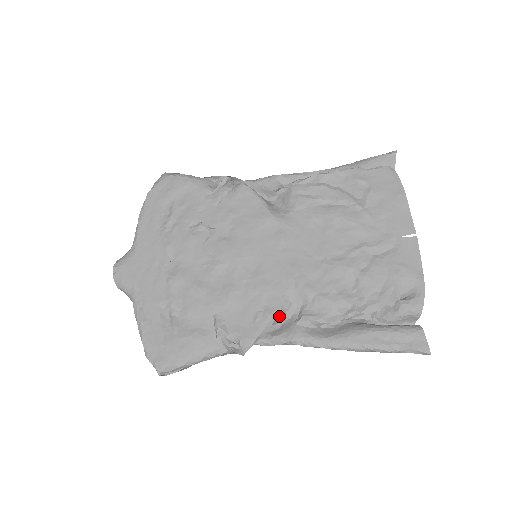
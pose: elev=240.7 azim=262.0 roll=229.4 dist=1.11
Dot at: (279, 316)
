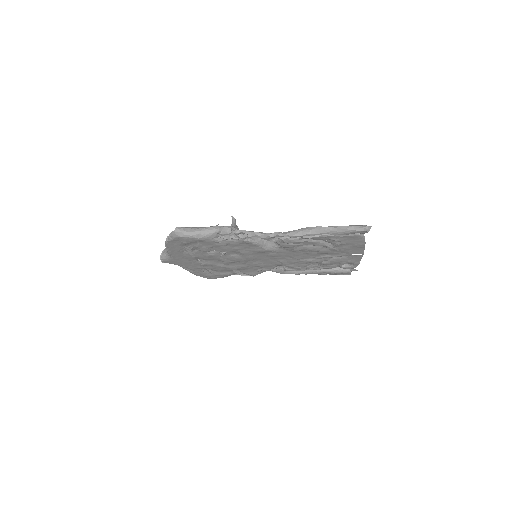
Dot at: occluded
